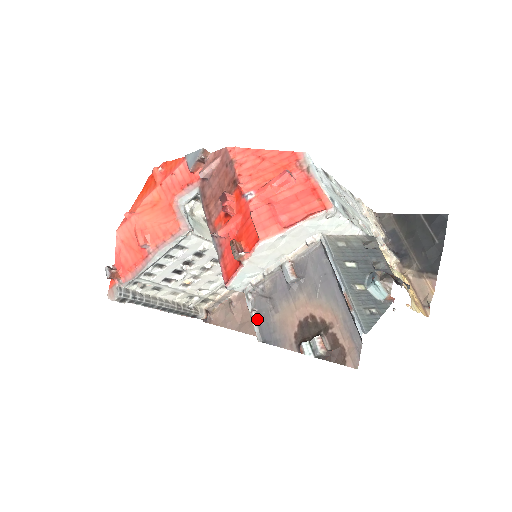
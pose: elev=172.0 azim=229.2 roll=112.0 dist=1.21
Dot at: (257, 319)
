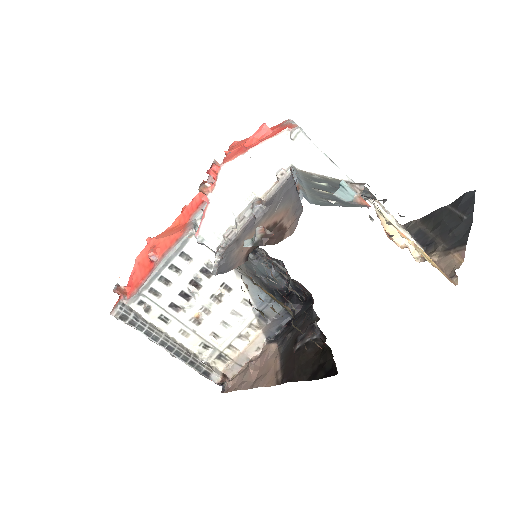
Dot at: (219, 261)
